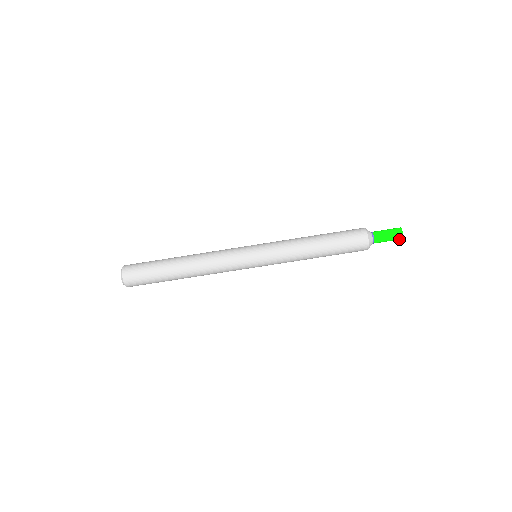
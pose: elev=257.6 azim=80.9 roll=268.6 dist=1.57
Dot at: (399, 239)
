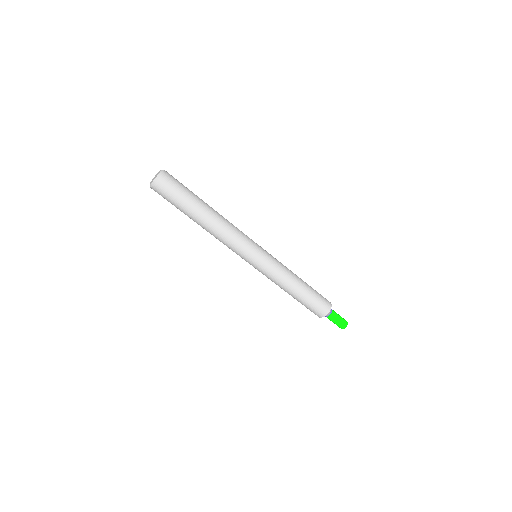
Dot at: (340, 327)
